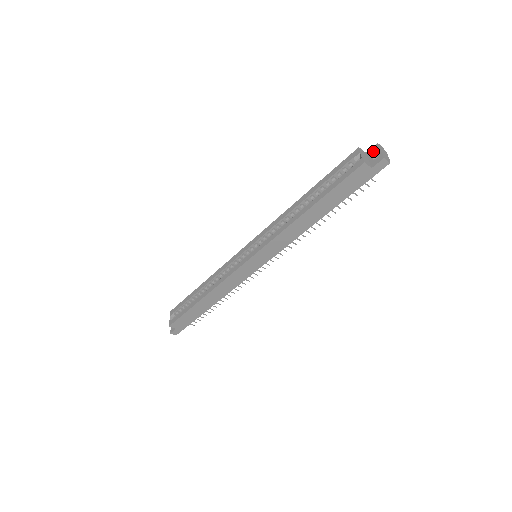
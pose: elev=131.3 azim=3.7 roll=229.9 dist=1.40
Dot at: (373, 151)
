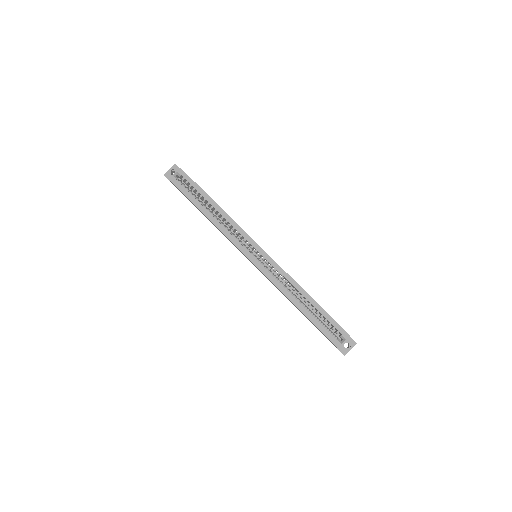
Dot at: (350, 343)
